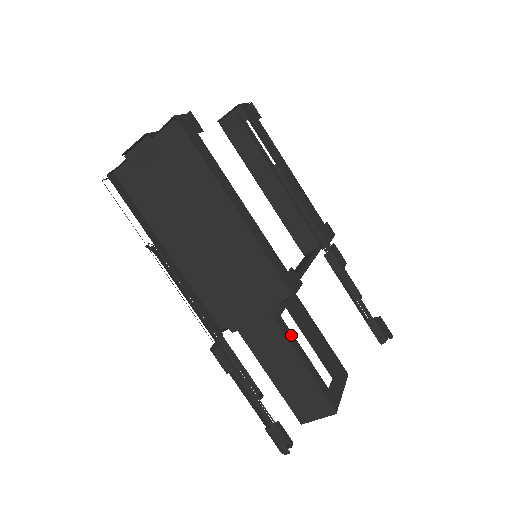
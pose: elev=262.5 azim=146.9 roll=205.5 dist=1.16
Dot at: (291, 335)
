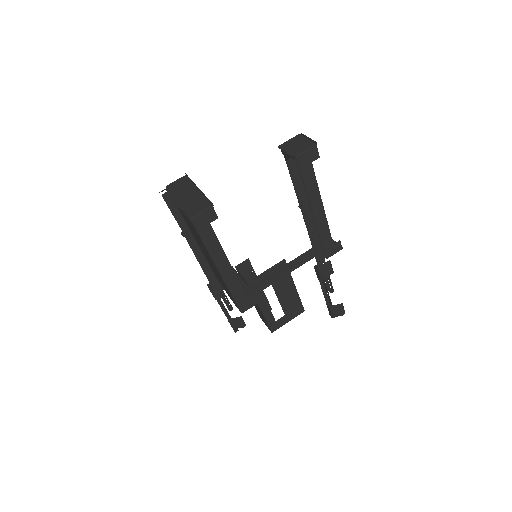
Dot at: (262, 296)
